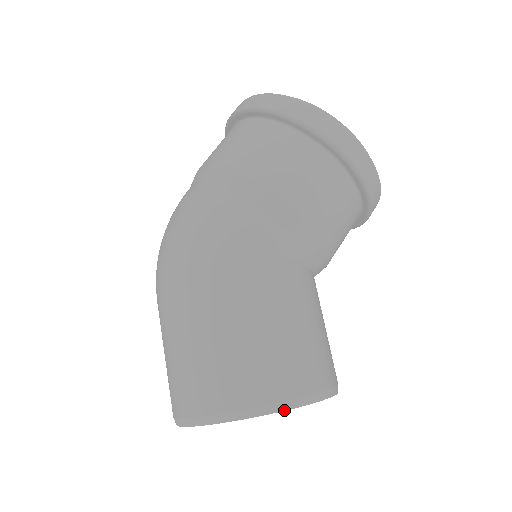
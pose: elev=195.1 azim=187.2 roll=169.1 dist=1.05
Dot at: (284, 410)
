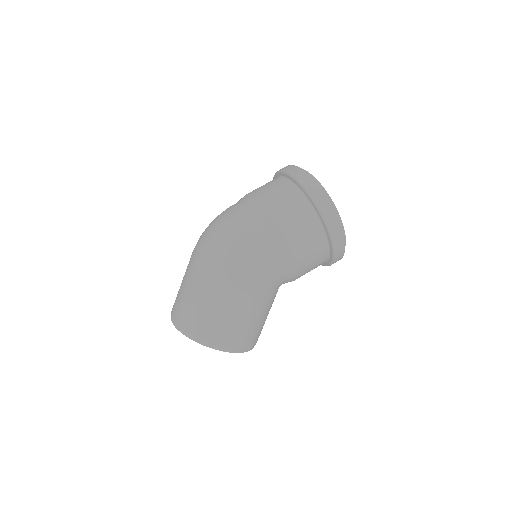
Dot at: occluded
